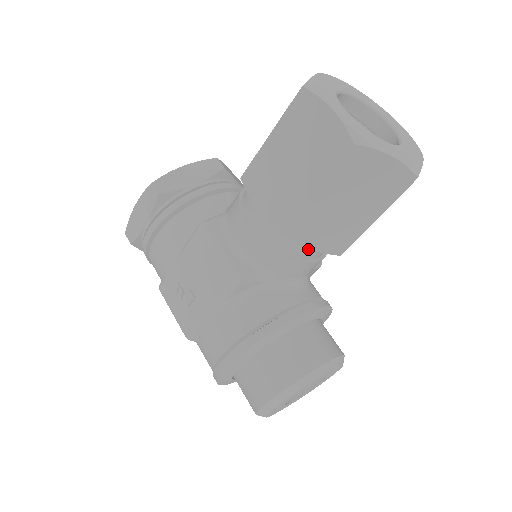
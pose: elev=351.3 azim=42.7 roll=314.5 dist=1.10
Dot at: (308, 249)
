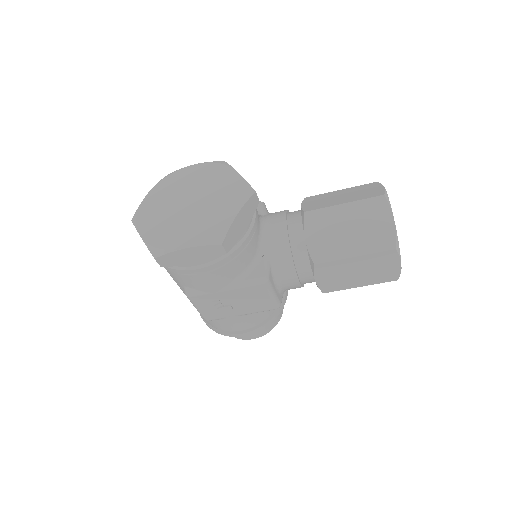
Dot at: occluded
